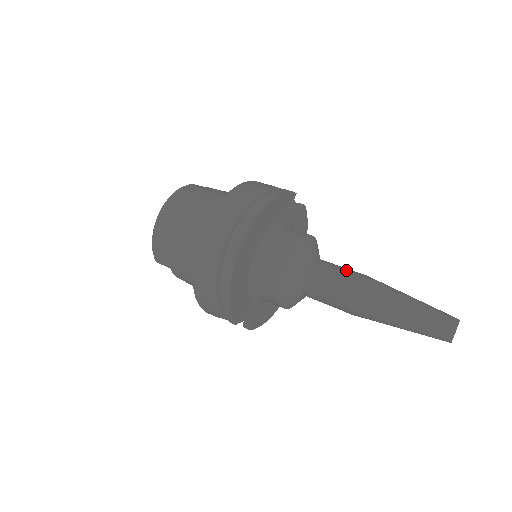
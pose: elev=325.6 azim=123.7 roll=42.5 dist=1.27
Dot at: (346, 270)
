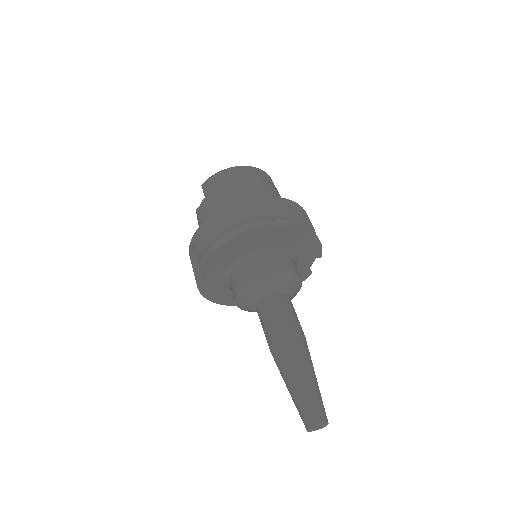
Dot at: occluded
